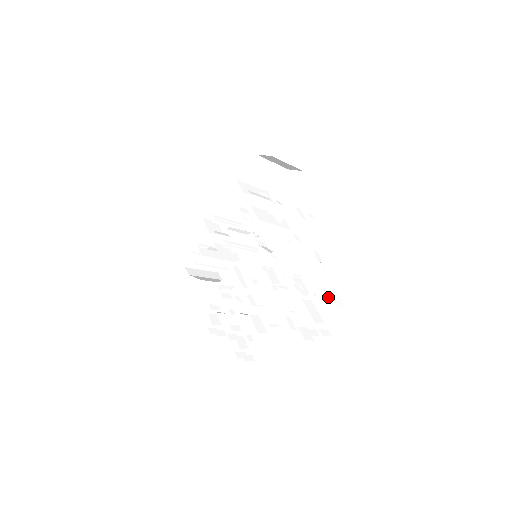
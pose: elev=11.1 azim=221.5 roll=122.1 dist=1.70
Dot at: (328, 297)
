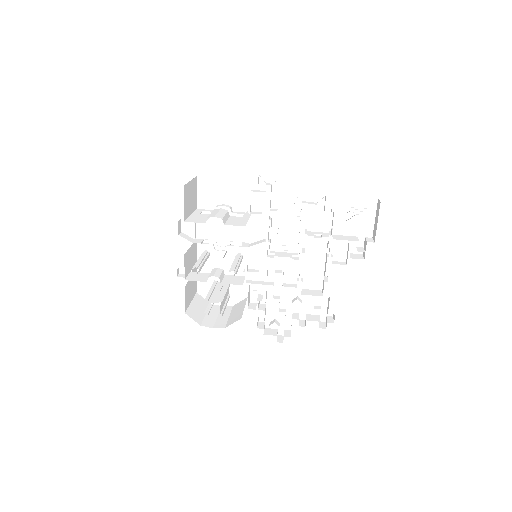
Dot at: (342, 219)
